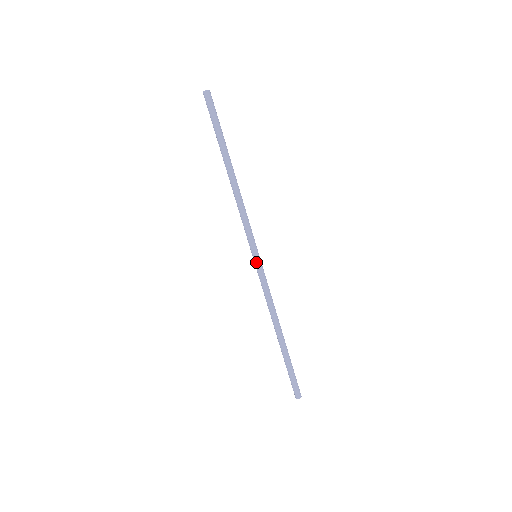
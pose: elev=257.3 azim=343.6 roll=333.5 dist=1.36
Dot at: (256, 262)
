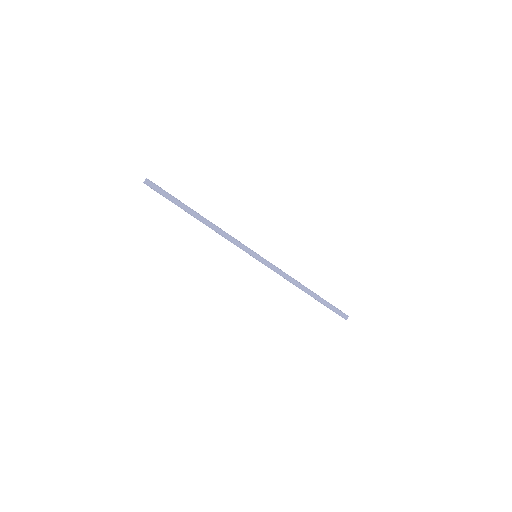
Dot at: (258, 260)
